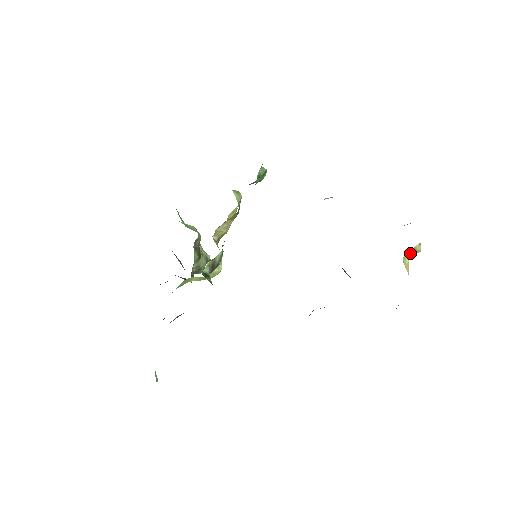
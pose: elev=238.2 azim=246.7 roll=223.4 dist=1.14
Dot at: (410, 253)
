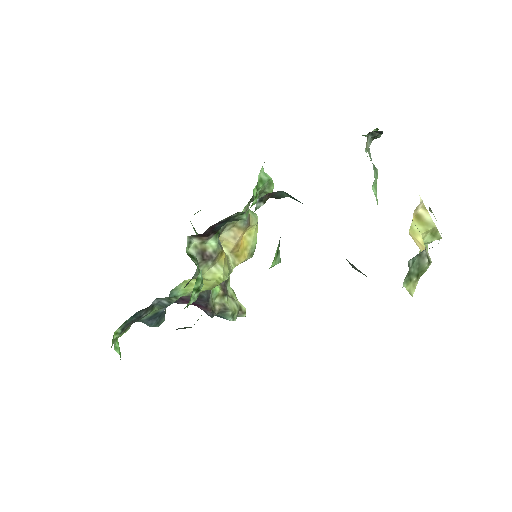
Dot at: (419, 226)
